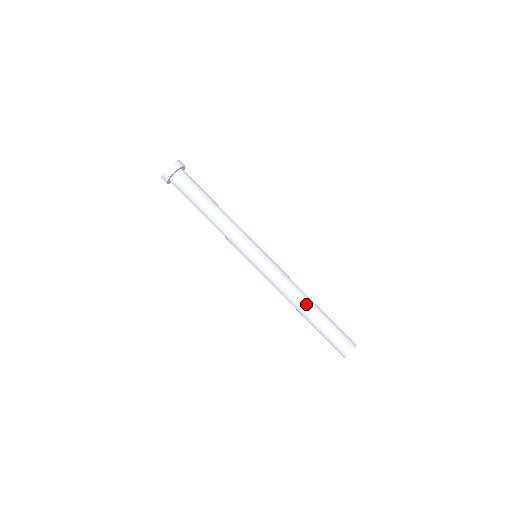
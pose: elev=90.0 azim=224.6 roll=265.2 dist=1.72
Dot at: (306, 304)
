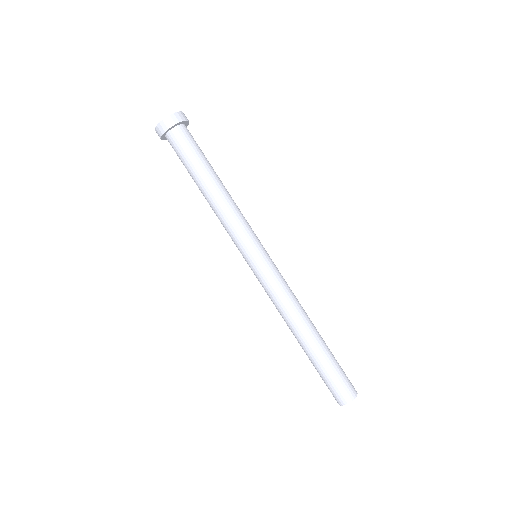
Dot at: (297, 335)
